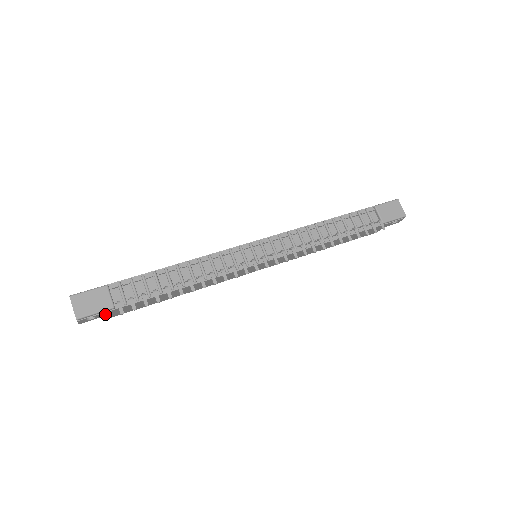
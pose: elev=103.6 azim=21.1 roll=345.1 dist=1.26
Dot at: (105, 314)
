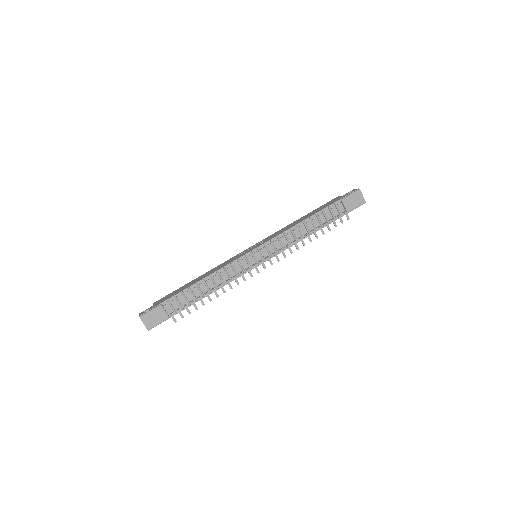
Dot at: occluded
